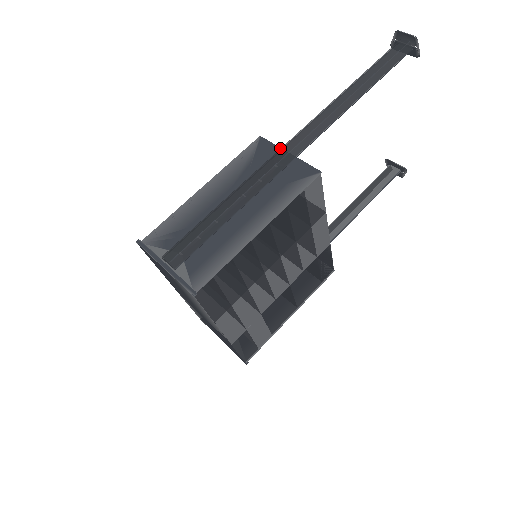
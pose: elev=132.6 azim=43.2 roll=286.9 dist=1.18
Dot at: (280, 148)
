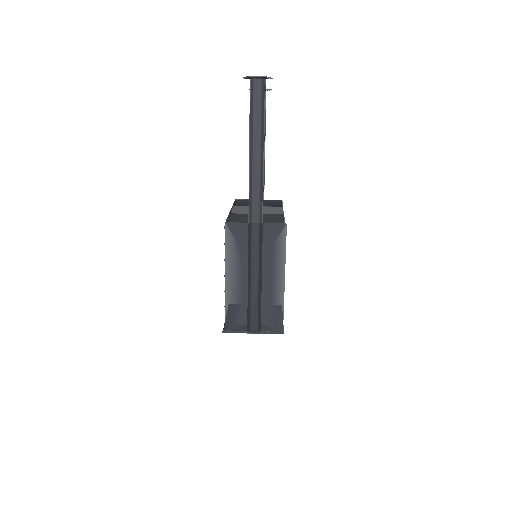
Dot at: (246, 223)
